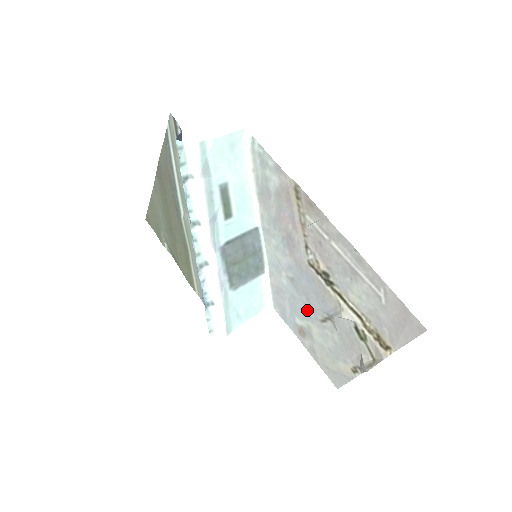
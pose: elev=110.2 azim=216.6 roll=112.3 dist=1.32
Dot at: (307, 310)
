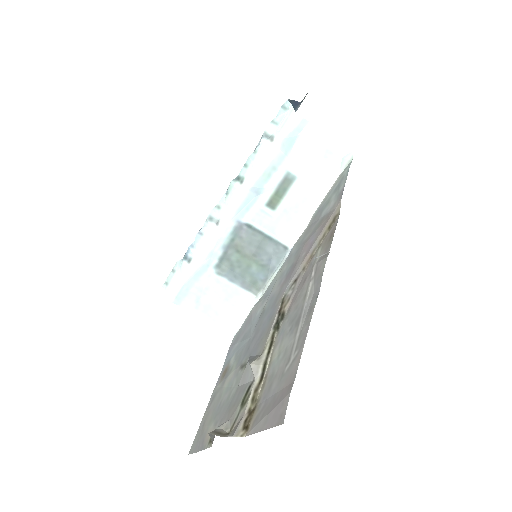
Dot at: (245, 349)
